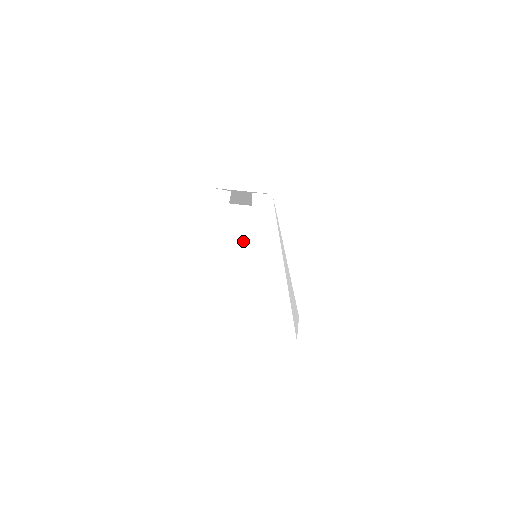
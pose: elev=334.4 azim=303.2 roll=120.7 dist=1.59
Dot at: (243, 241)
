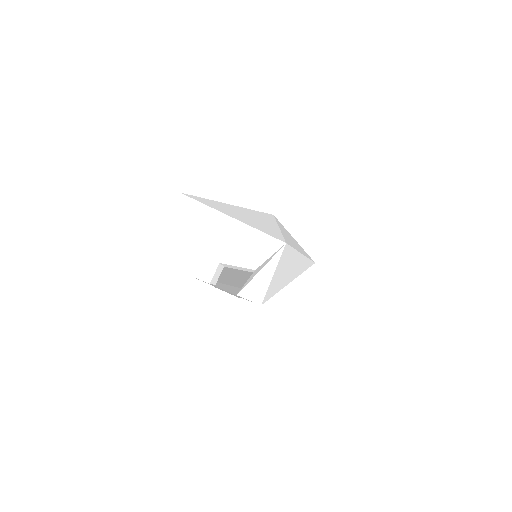
Dot at: occluded
